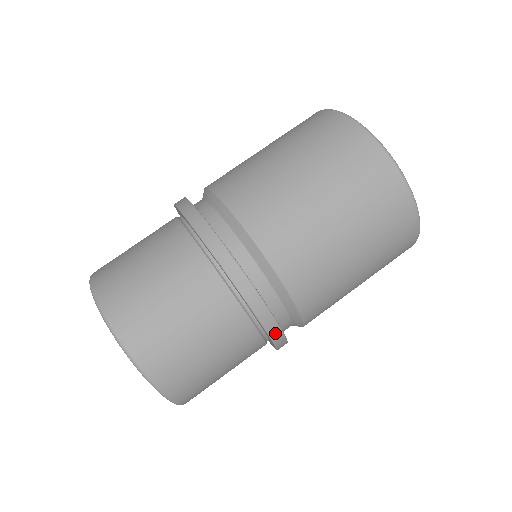
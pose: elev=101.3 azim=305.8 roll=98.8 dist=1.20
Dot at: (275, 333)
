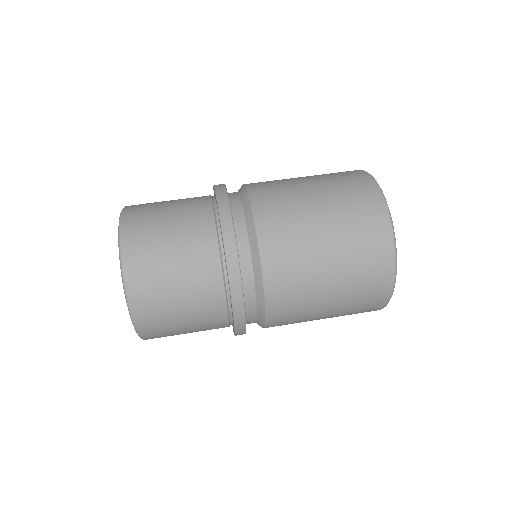
Dot at: (237, 299)
